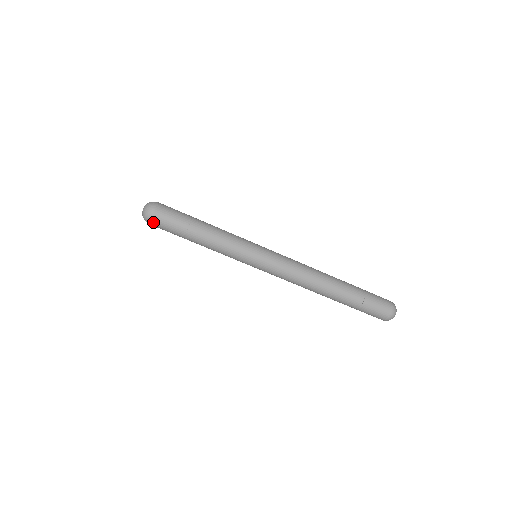
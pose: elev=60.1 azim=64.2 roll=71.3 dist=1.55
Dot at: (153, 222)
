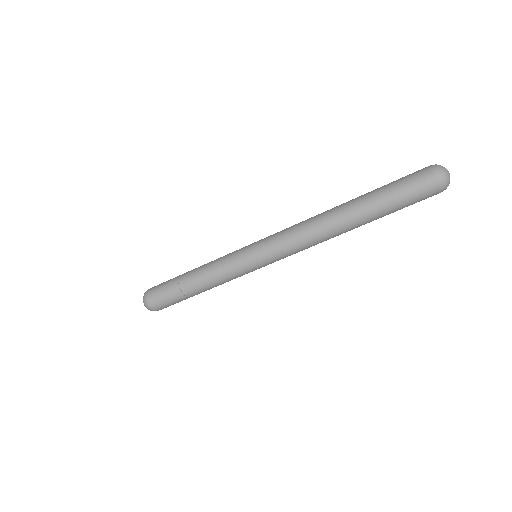
Dot at: occluded
